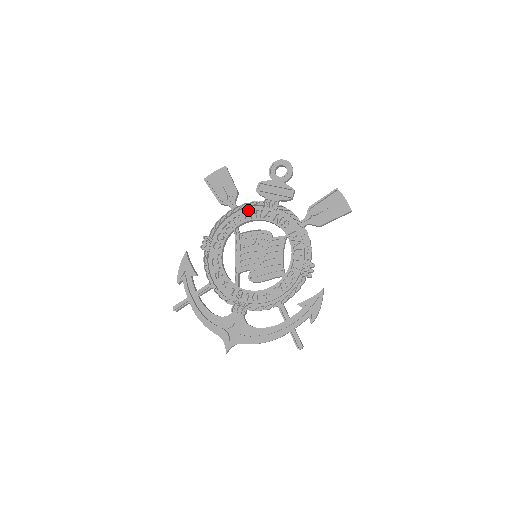
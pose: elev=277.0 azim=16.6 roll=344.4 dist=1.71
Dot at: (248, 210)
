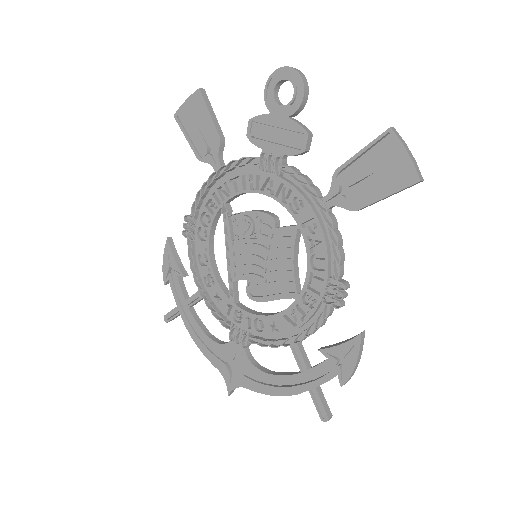
Dot at: (237, 174)
